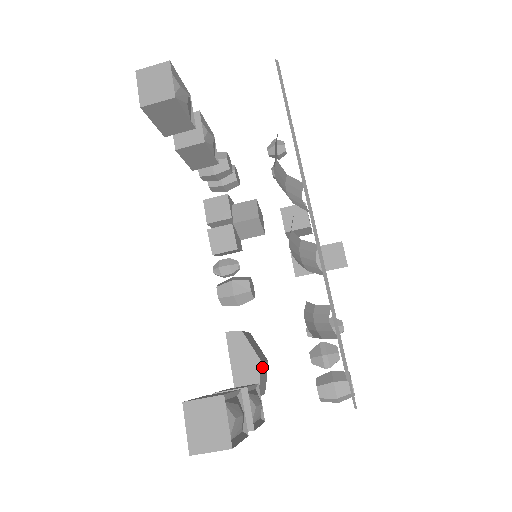
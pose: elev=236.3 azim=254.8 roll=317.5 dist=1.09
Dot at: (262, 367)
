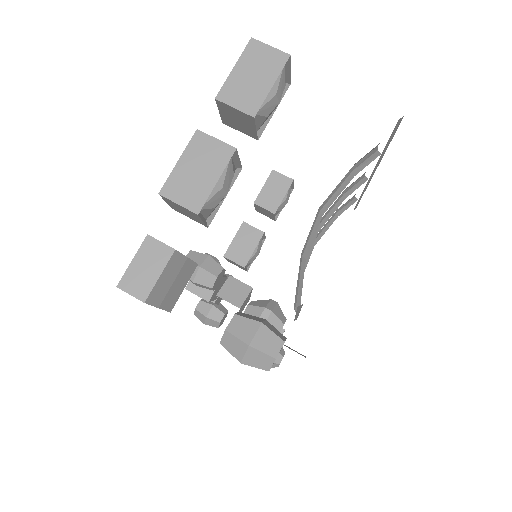
Dot at: (188, 273)
